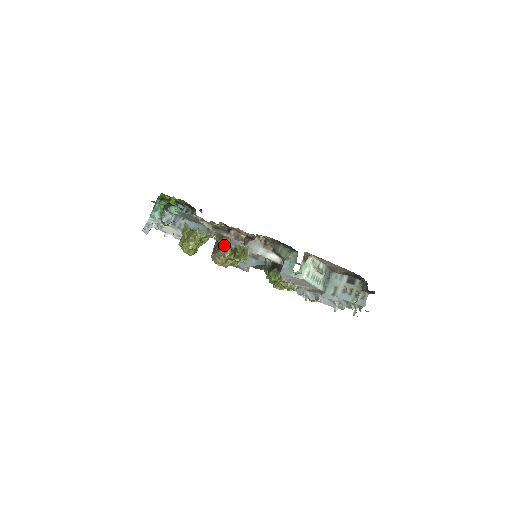
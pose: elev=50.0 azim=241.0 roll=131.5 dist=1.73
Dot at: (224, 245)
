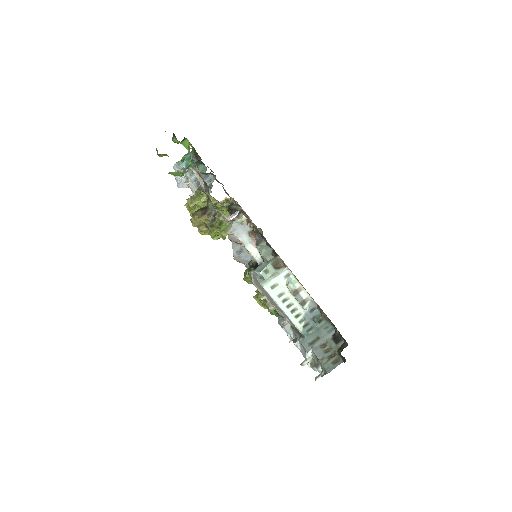
Dot at: (207, 208)
